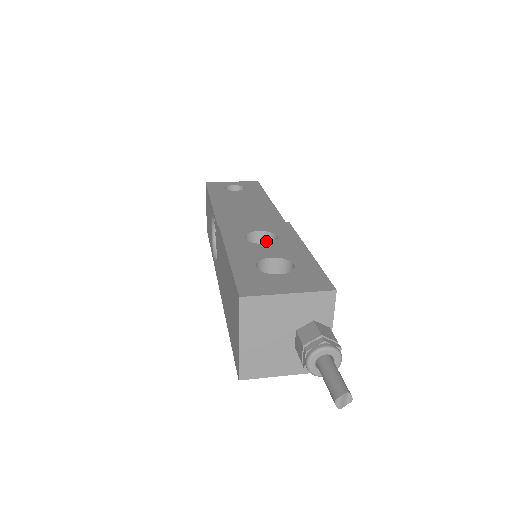
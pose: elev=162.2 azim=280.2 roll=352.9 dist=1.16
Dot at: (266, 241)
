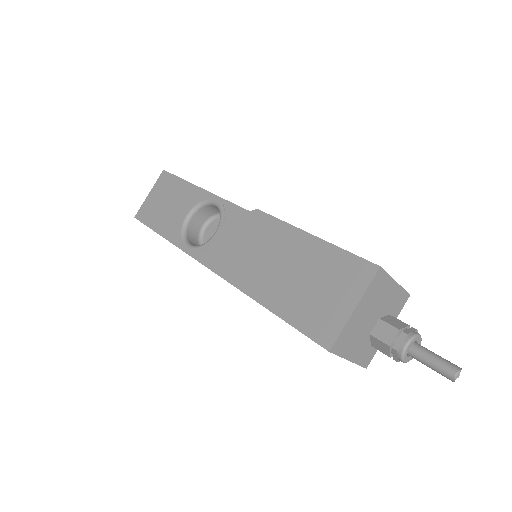
Dot at: occluded
